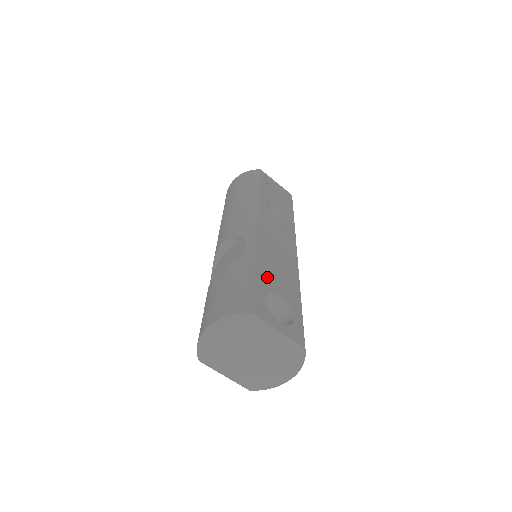
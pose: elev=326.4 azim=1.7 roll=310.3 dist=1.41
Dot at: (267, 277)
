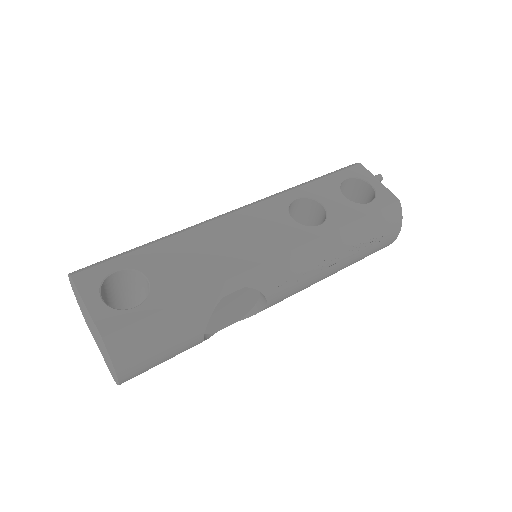
Dot at: (157, 258)
